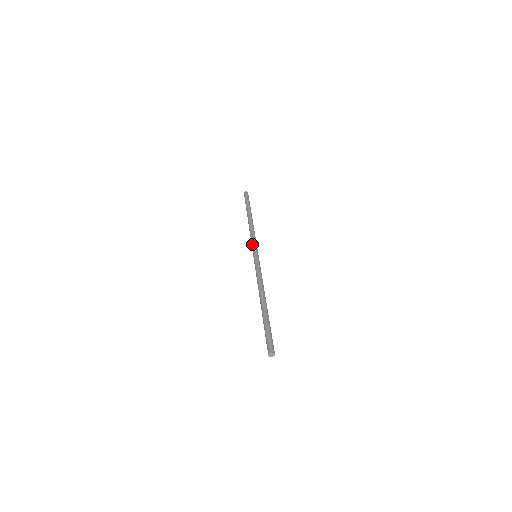
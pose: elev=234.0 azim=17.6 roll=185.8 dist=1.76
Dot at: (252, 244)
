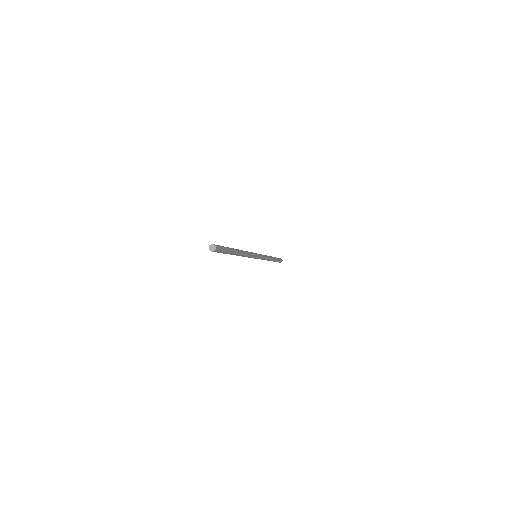
Dot at: occluded
